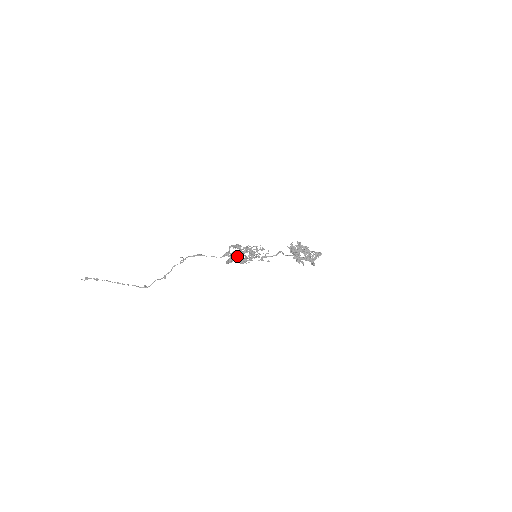
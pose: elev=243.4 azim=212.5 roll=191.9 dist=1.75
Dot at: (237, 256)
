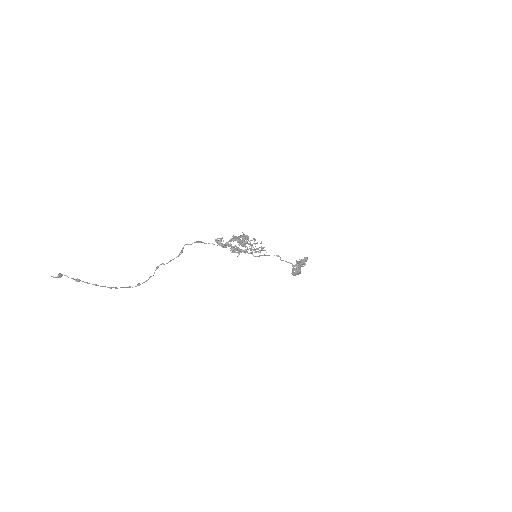
Dot at: (237, 250)
